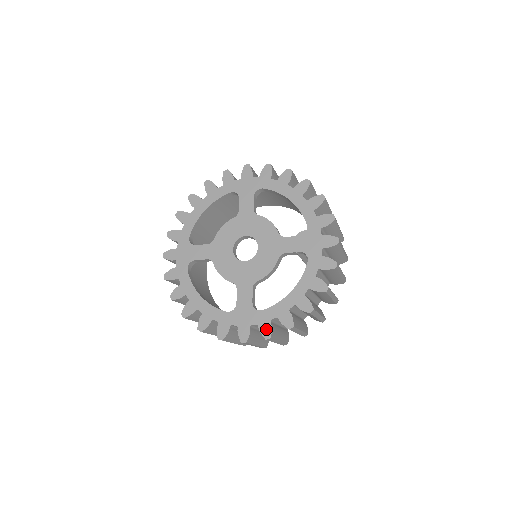
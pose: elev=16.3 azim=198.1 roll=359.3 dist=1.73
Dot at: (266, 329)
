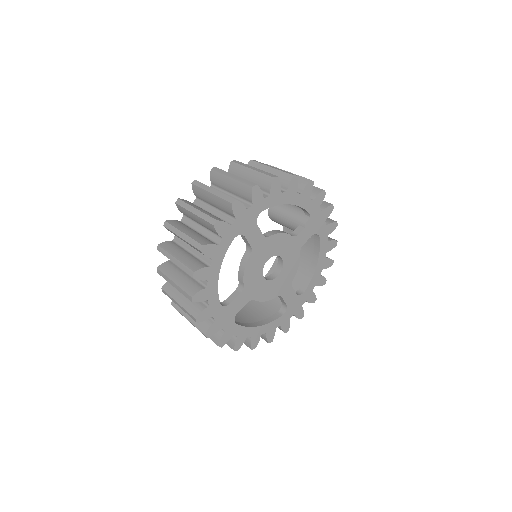
Dot at: (312, 298)
